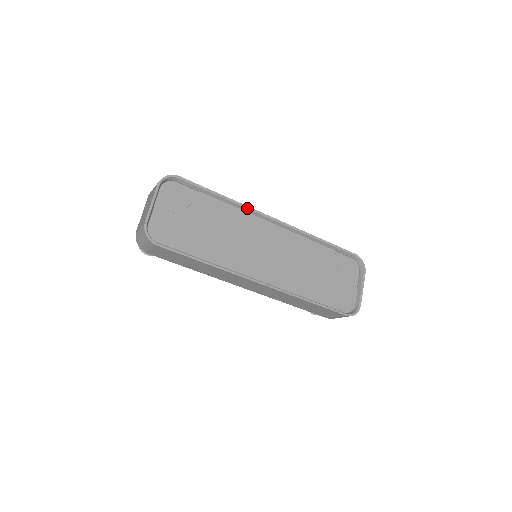
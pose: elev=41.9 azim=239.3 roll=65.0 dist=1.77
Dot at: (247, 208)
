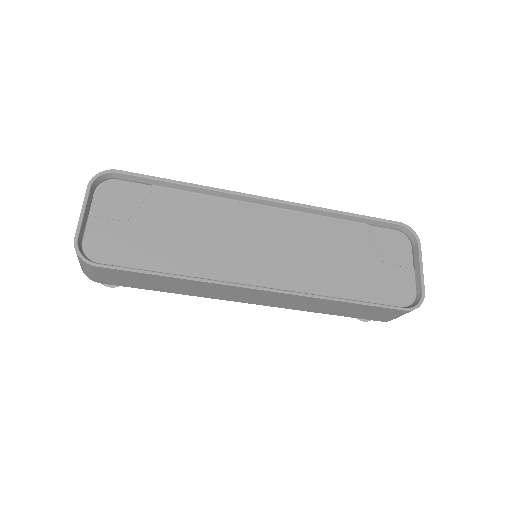
Dot at: (223, 192)
